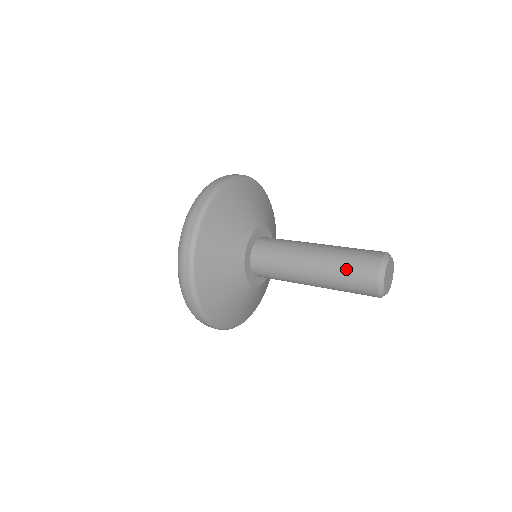
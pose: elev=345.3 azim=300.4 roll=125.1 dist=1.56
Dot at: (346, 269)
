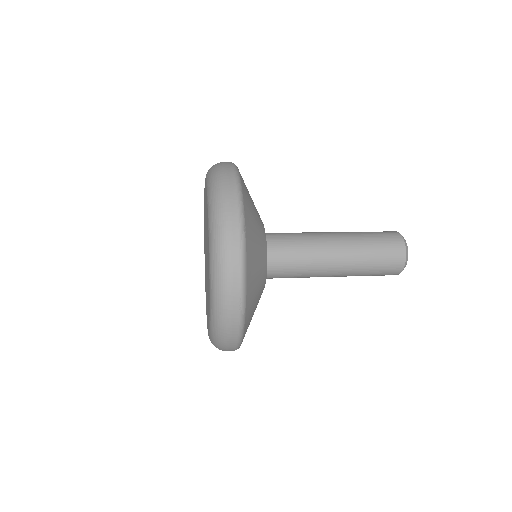
Dot at: (375, 263)
